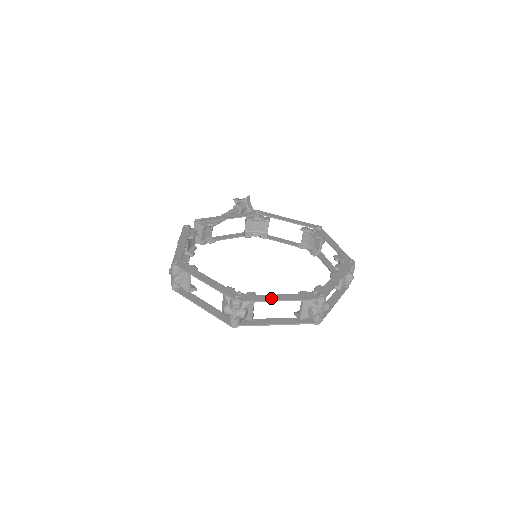
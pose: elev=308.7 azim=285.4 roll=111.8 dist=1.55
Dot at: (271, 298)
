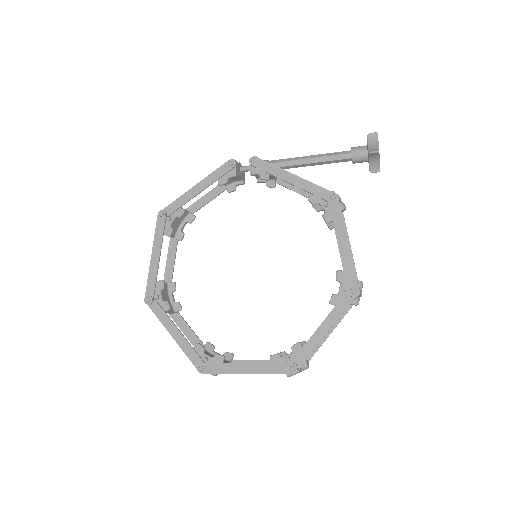
Dot at: (168, 327)
